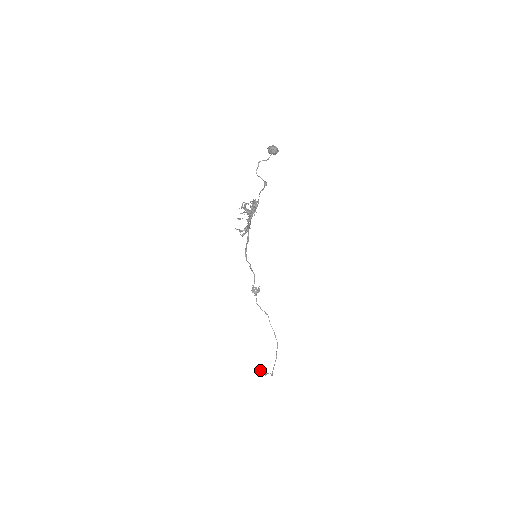
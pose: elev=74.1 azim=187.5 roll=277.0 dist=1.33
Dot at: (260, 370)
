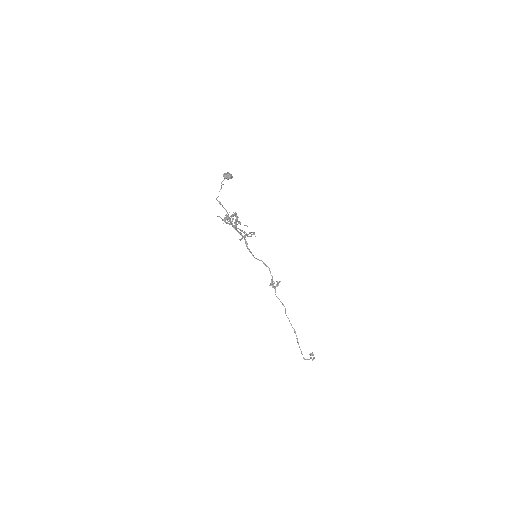
Dot at: (310, 355)
